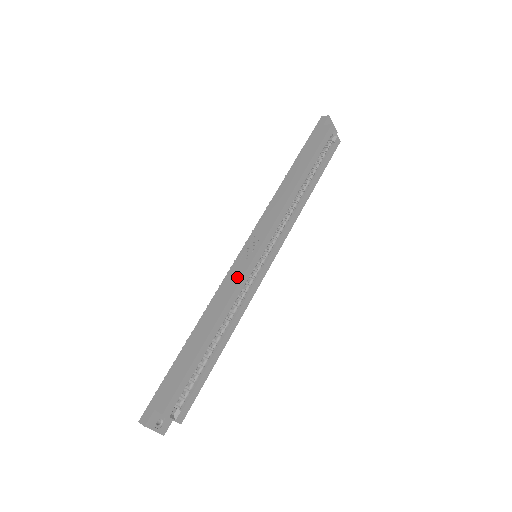
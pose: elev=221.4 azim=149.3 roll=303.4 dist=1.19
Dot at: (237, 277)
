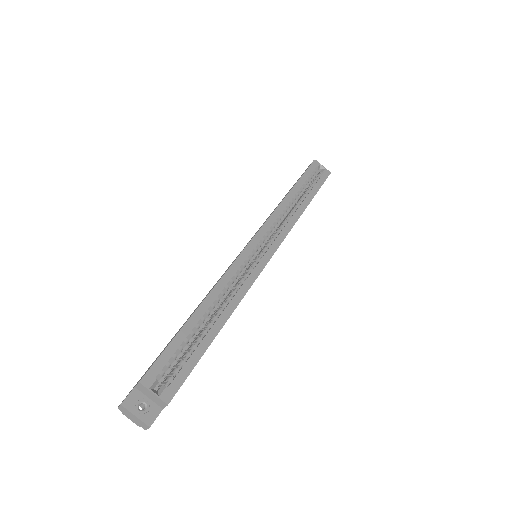
Dot at: (231, 264)
